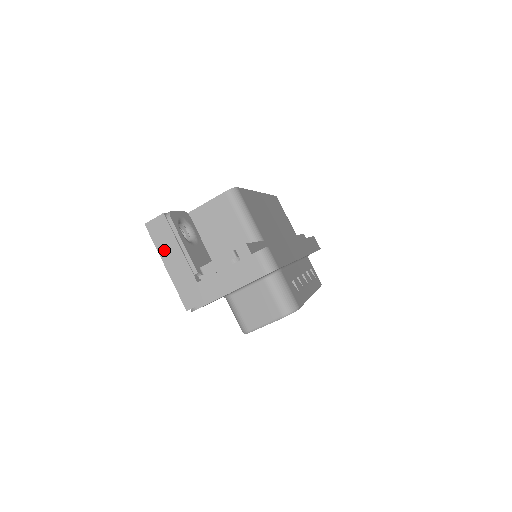
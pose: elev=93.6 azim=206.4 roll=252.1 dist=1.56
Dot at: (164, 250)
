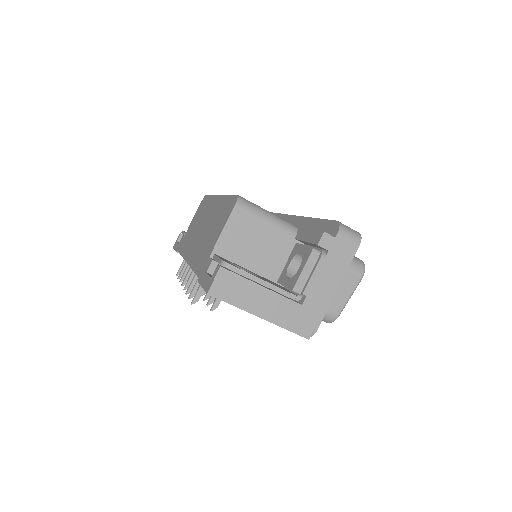
Dot at: (247, 302)
